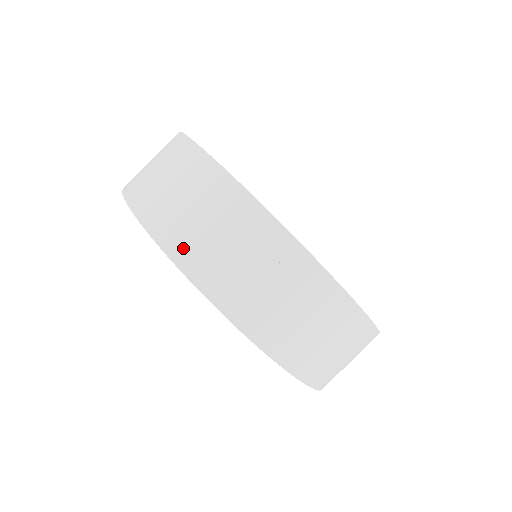
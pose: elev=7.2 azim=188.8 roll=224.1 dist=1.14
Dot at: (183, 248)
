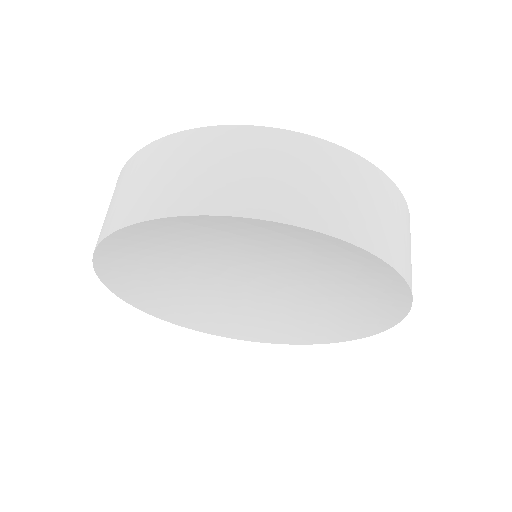
Dot at: occluded
